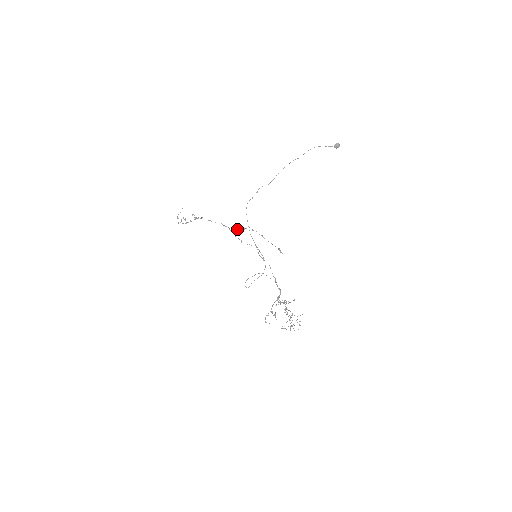
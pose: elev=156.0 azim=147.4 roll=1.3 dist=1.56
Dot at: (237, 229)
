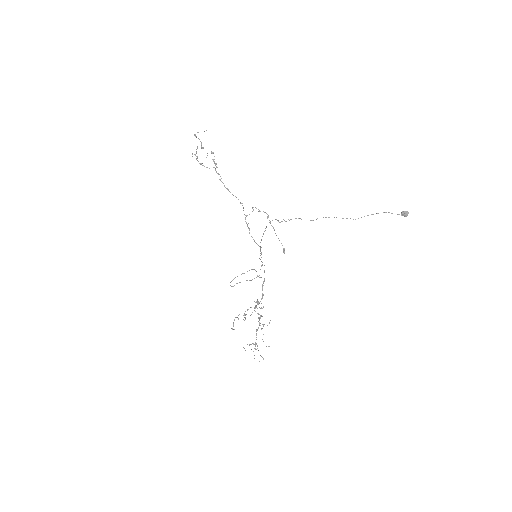
Dot at: occluded
